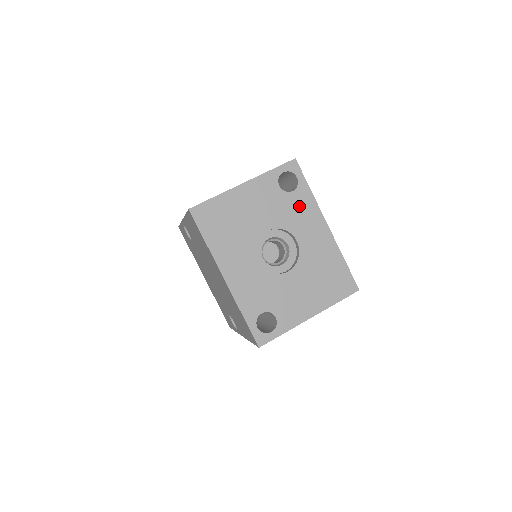
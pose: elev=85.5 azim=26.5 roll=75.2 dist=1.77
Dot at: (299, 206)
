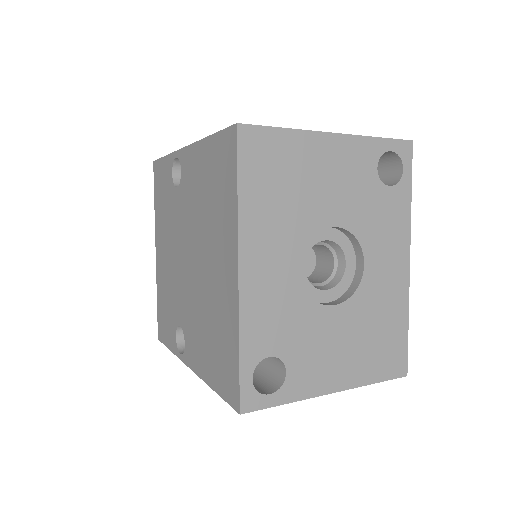
Dot at: (388, 213)
